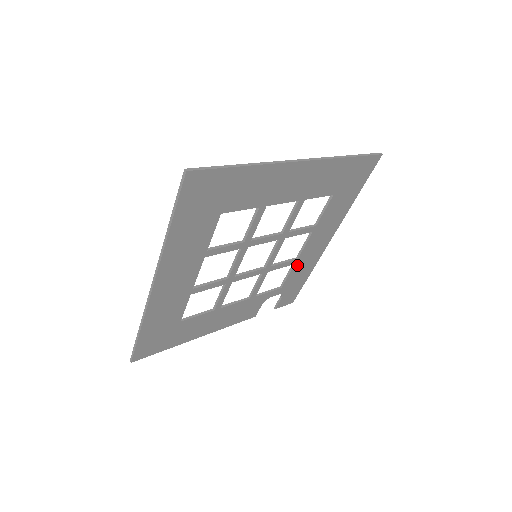
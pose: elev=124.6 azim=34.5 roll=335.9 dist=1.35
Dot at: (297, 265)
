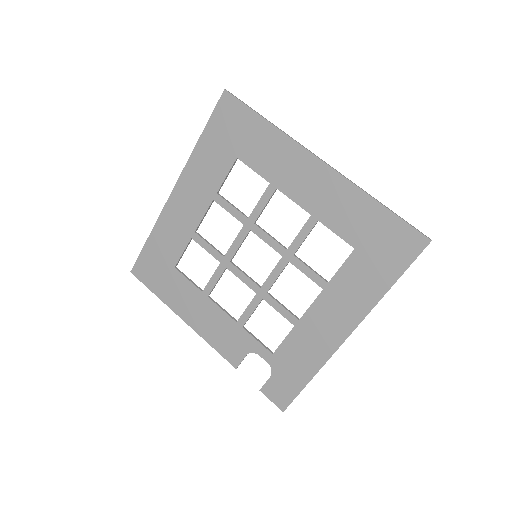
Dot at: (298, 333)
